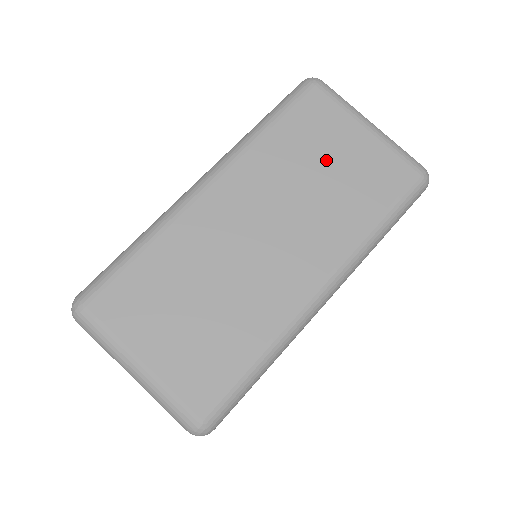
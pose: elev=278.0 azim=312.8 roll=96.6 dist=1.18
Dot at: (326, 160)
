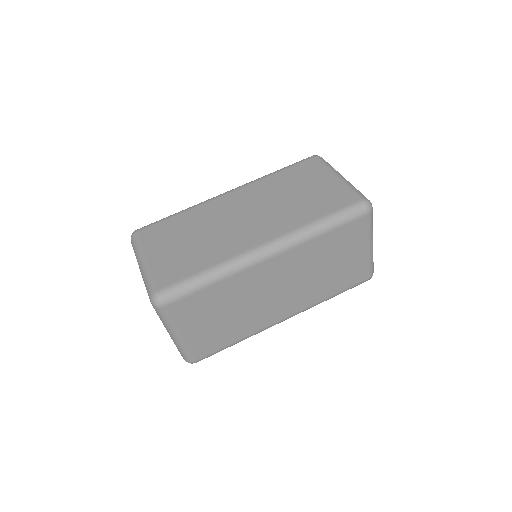
Dot at: (337, 260)
